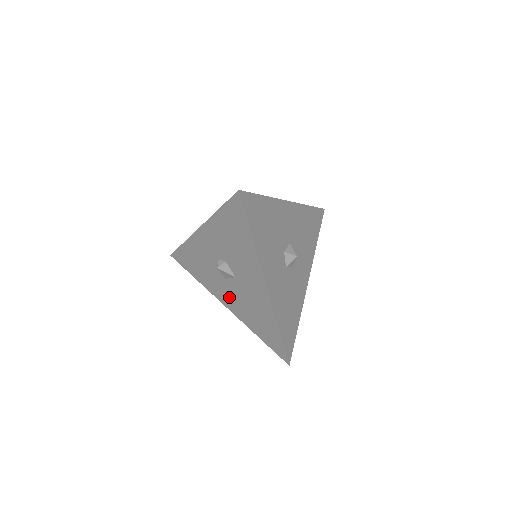
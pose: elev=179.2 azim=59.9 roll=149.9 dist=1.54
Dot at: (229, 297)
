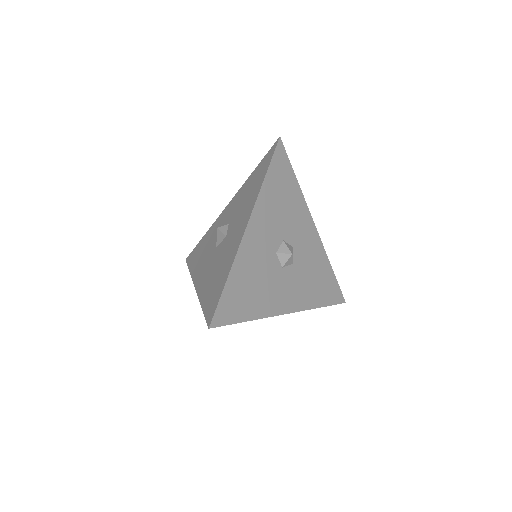
Dot at: (206, 270)
